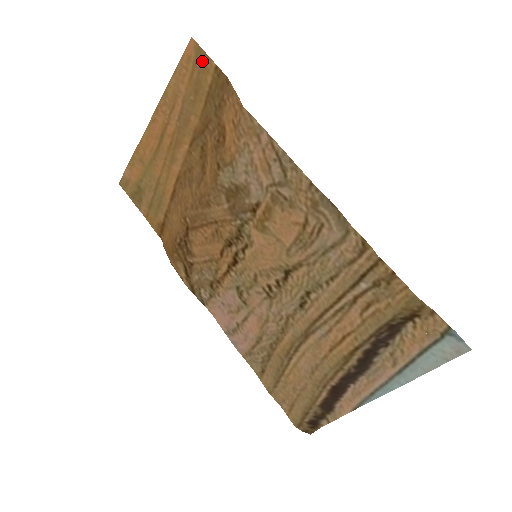
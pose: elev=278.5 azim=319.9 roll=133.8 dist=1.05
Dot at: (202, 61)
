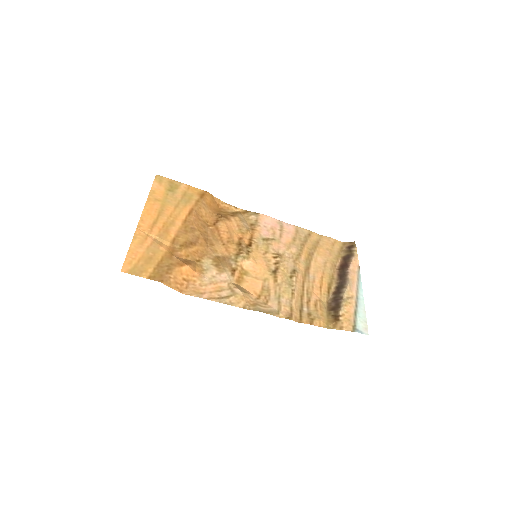
Dot at: (138, 271)
